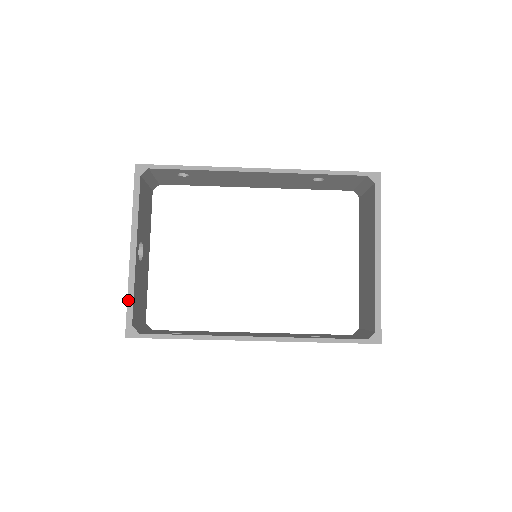
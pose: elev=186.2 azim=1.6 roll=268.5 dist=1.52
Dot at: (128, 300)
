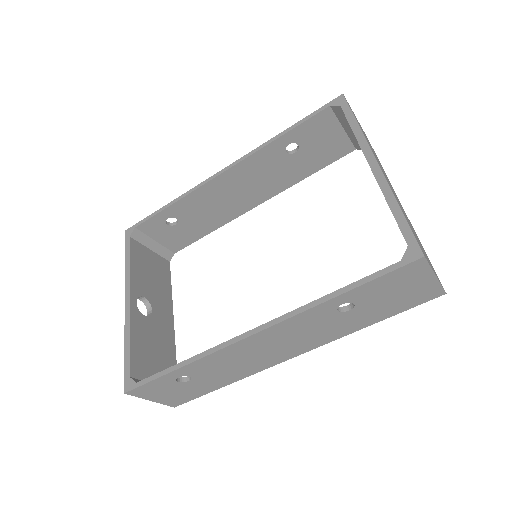
Dot at: (125, 351)
